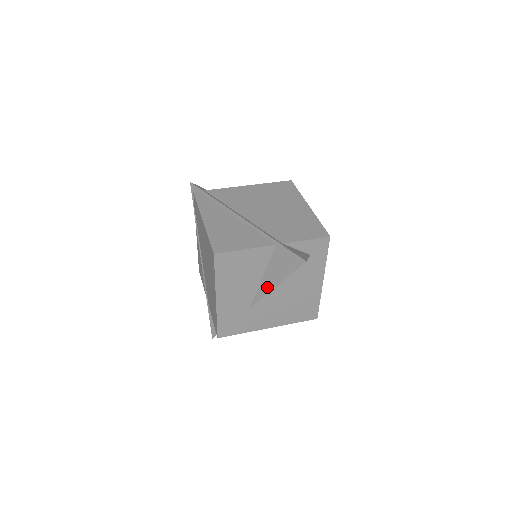
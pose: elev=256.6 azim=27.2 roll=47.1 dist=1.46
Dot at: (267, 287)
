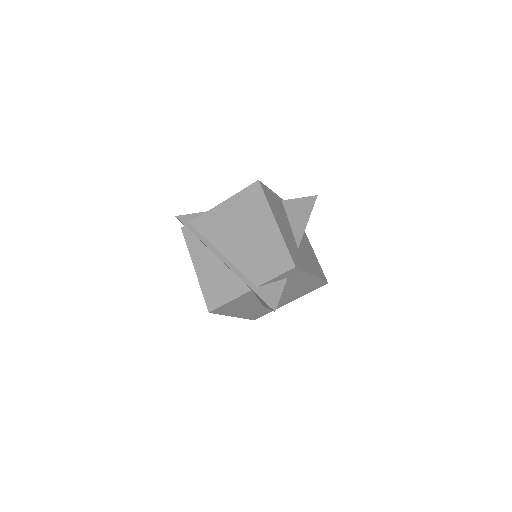
Dot at: occluded
